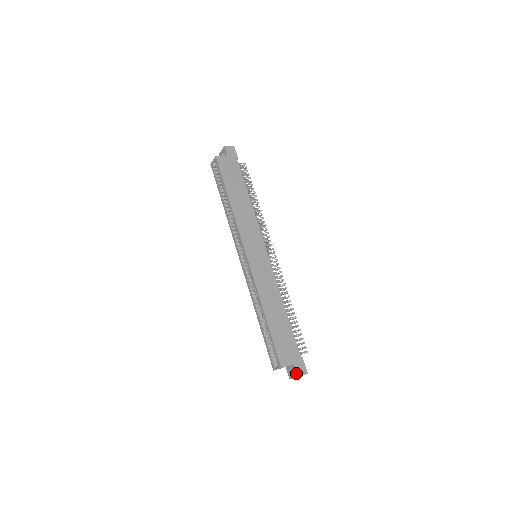
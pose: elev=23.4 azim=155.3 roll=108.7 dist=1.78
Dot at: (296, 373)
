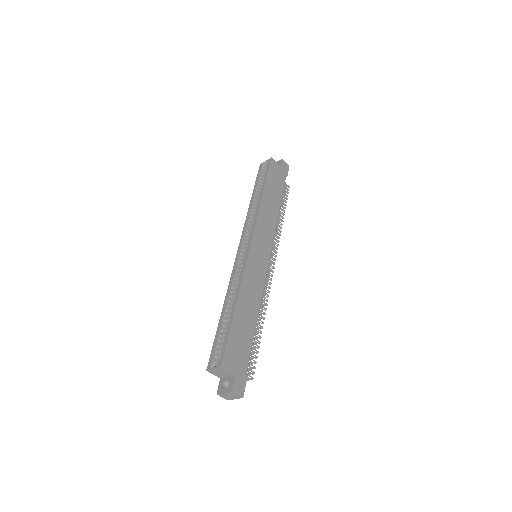
Dot at: (232, 386)
